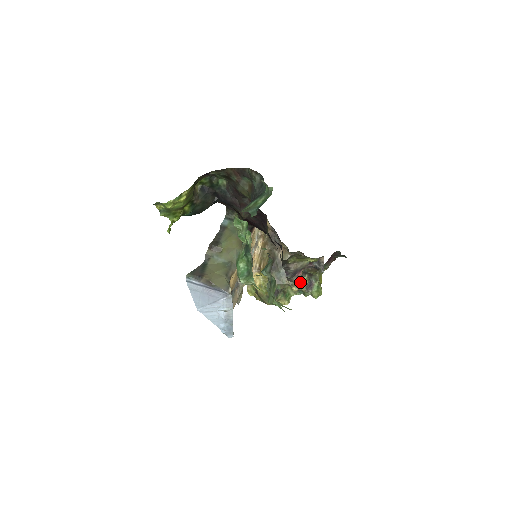
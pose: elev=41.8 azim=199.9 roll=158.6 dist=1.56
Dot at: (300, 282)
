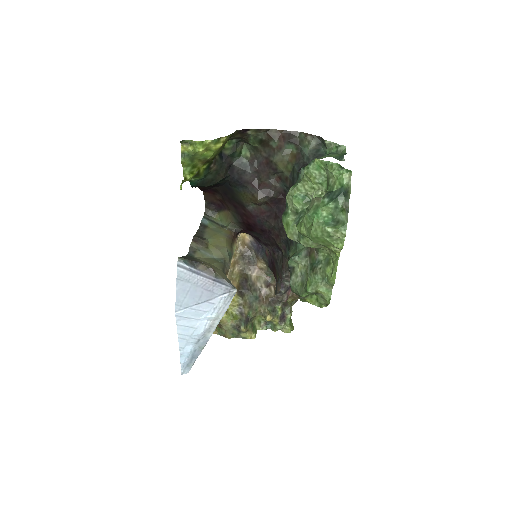
Dot at: (274, 311)
